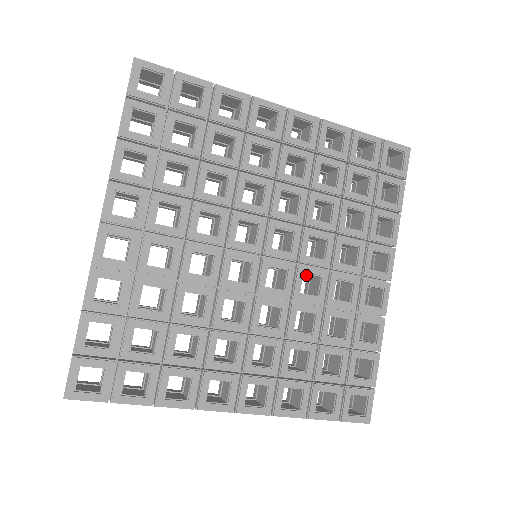
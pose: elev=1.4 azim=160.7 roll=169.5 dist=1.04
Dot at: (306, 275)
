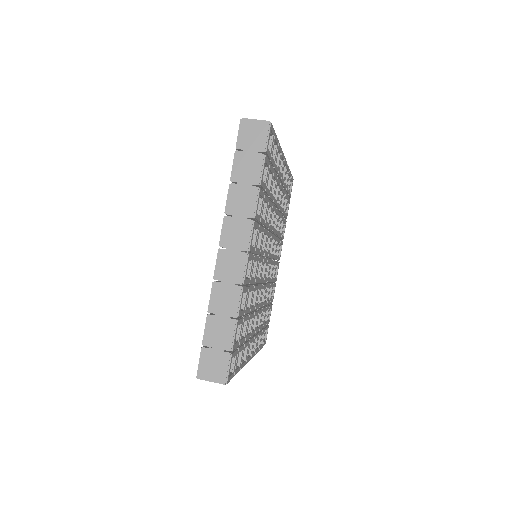
Dot at: occluded
